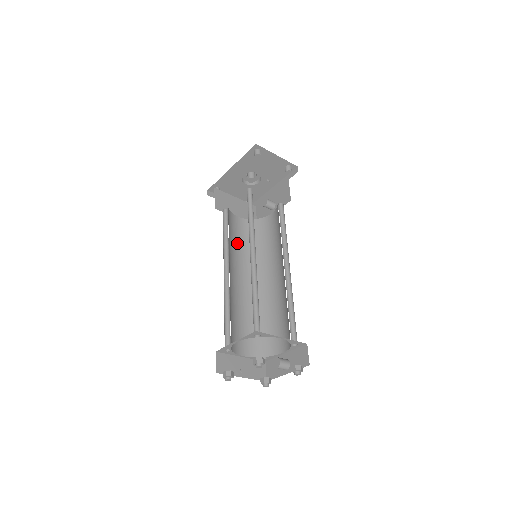
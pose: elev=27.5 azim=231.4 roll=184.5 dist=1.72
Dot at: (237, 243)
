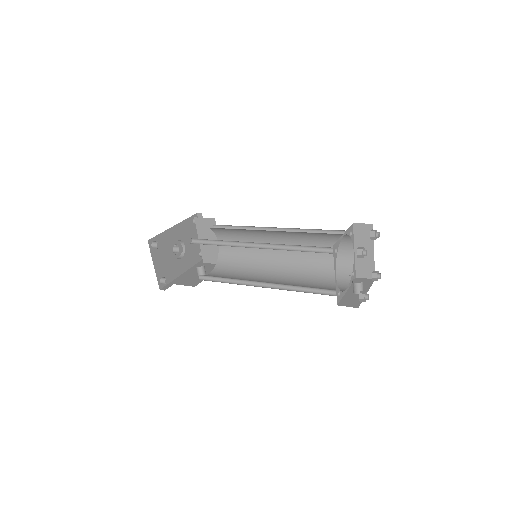
Dot at: occluded
